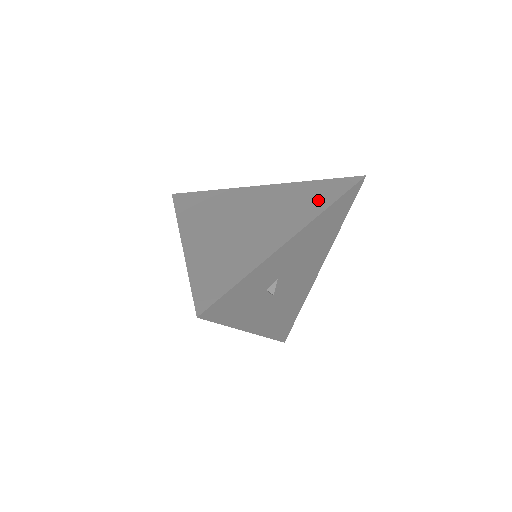
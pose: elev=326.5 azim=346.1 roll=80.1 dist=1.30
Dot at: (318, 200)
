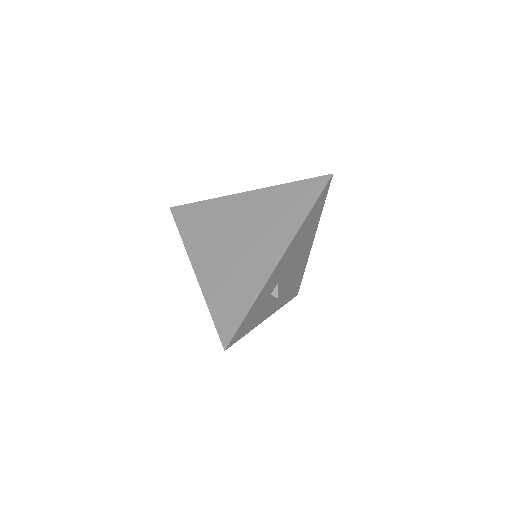
Dot at: (295, 210)
